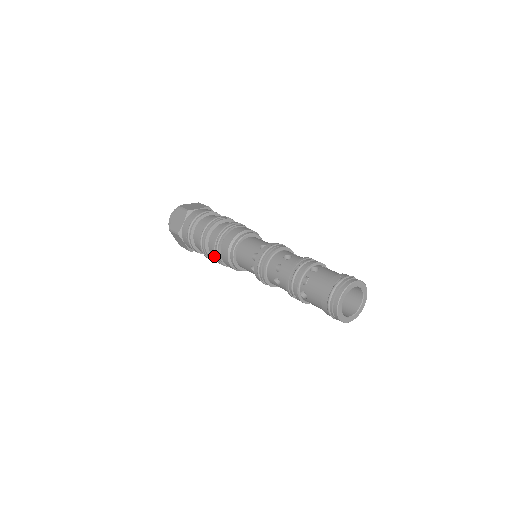
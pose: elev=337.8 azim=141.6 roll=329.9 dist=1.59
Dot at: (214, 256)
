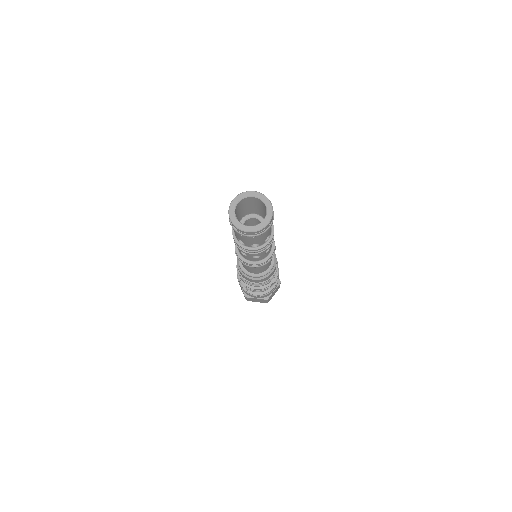
Dot at: occluded
